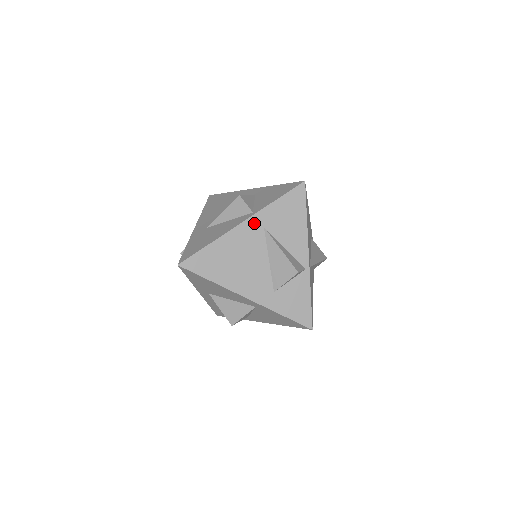
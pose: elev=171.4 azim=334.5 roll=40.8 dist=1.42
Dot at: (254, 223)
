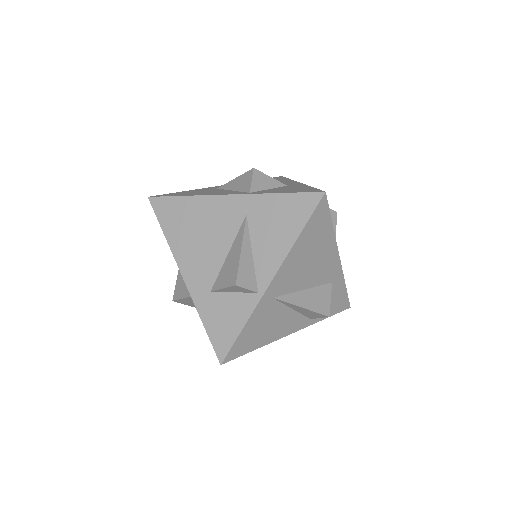
Dot at: (240, 203)
